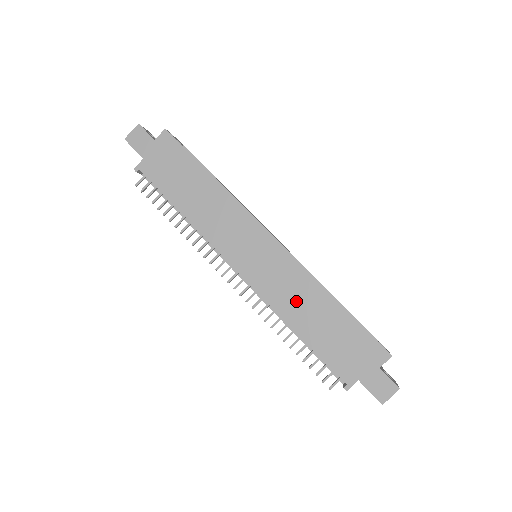
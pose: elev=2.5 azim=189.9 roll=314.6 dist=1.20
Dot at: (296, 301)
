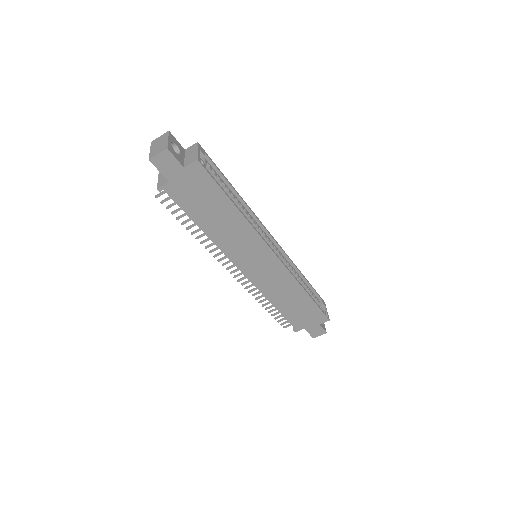
Dot at: (280, 292)
